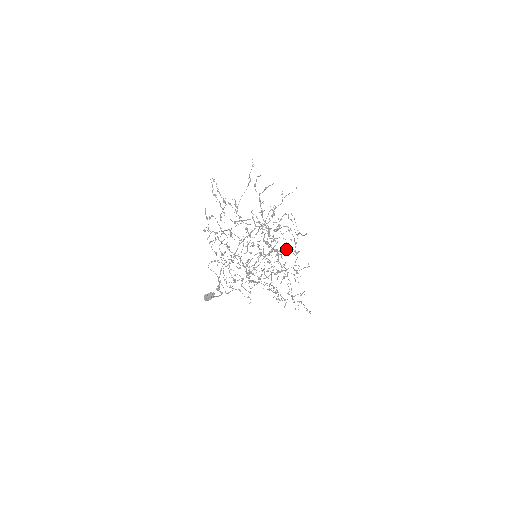
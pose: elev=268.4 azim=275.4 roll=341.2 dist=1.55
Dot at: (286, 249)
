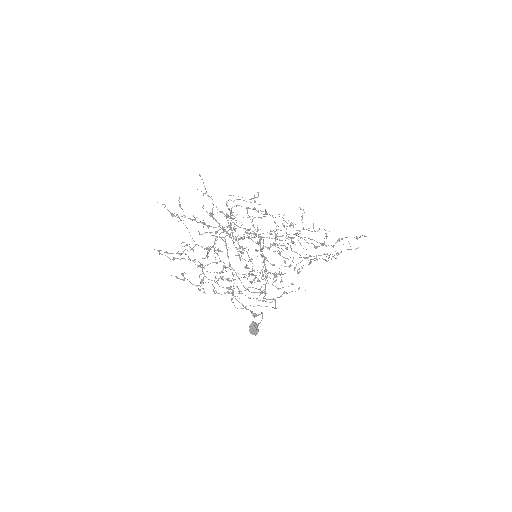
Dot at: occluded
